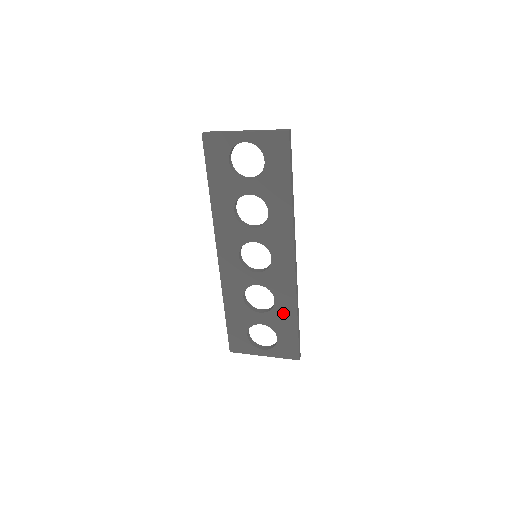
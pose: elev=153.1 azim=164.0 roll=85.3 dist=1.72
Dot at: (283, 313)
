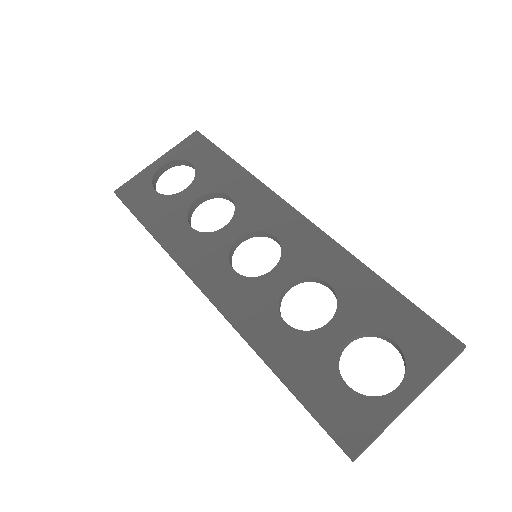
Dot at: (357, 291)
